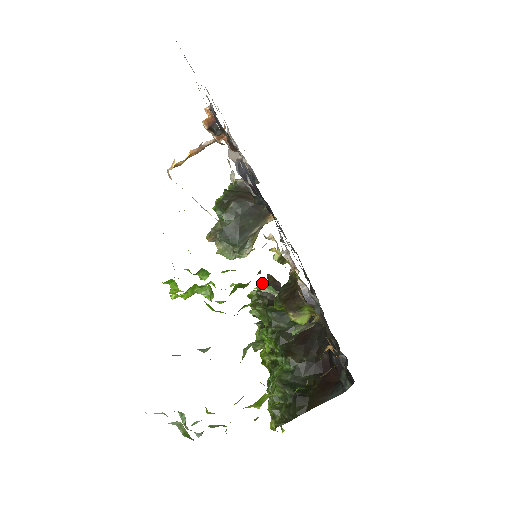
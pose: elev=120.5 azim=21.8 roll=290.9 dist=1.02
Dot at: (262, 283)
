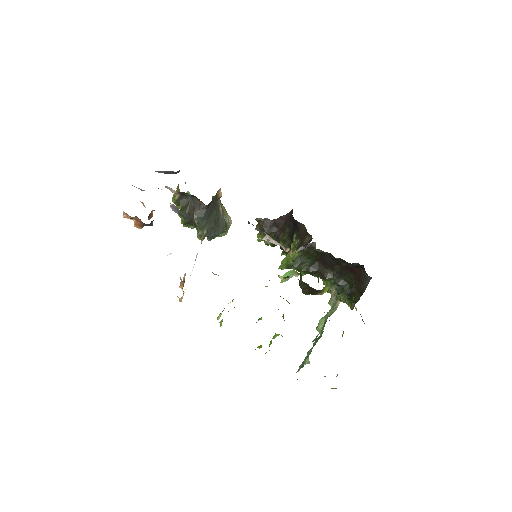
Dot at: (258, 228)
